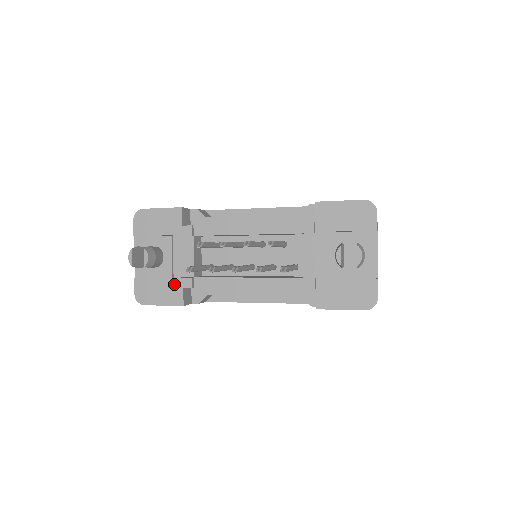
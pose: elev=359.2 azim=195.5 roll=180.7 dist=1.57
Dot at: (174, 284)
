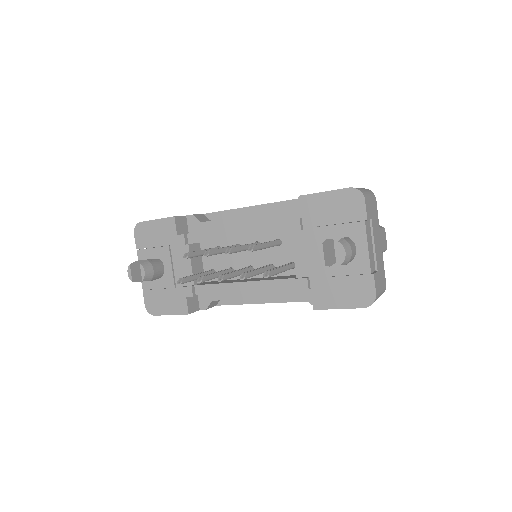
Dot at: (177, 293)
